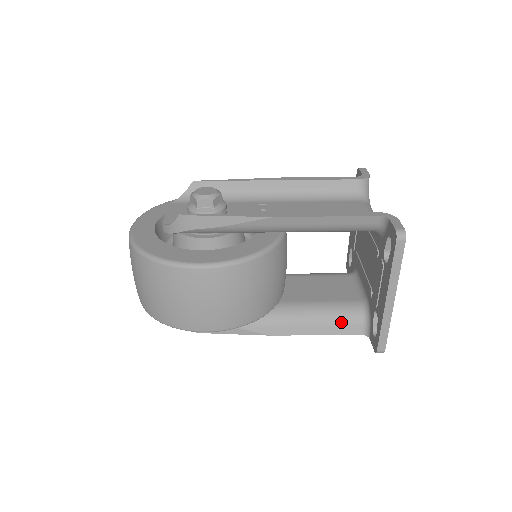
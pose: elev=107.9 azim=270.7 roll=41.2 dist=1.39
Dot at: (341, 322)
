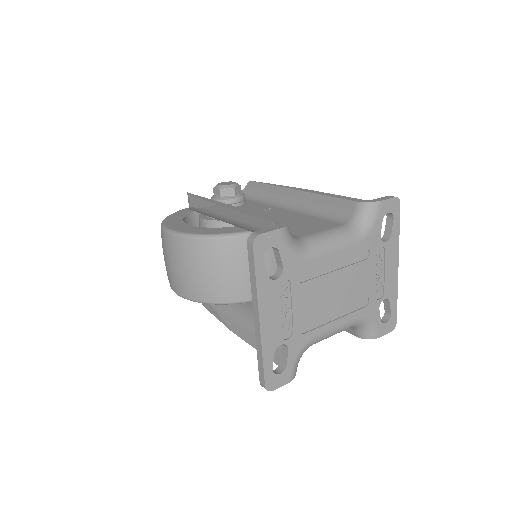
Dot at: occluded
